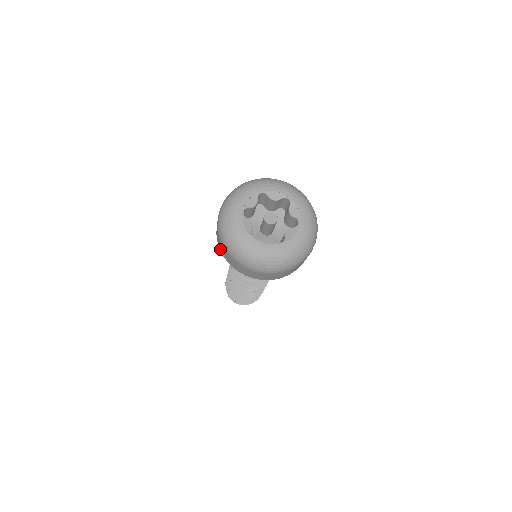
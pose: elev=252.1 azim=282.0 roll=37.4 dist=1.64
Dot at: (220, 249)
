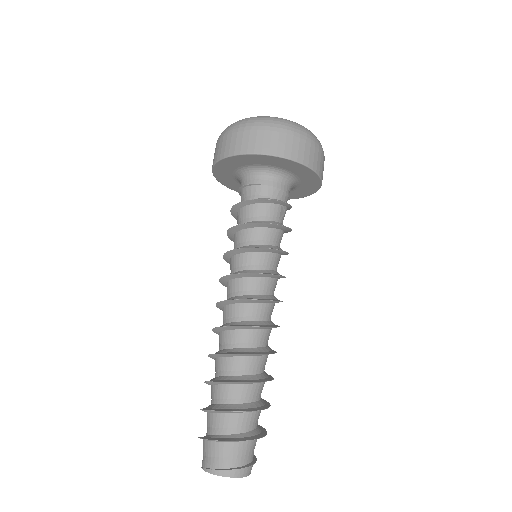
Dot at: (219, 156)
